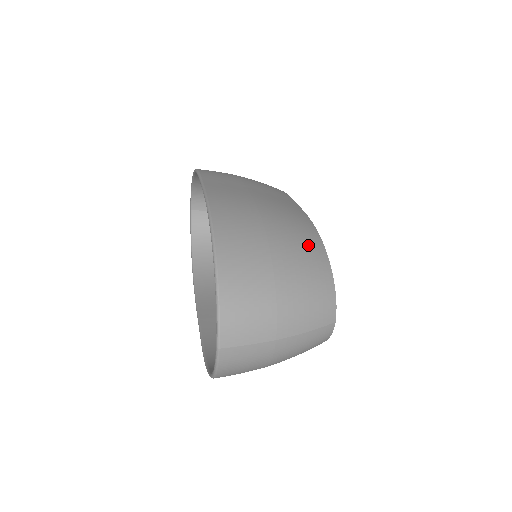
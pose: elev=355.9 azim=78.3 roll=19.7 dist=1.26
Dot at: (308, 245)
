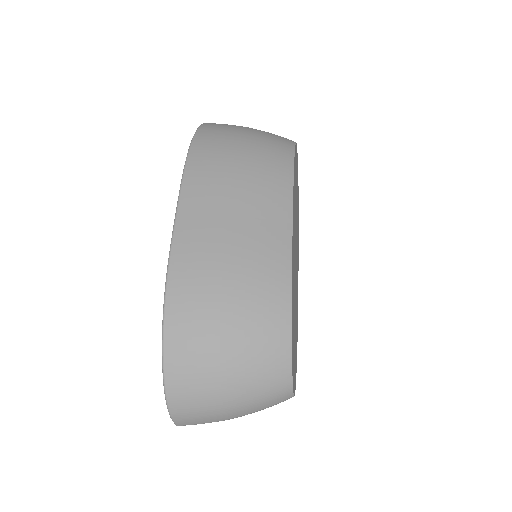
Dot at: (269, 332)
